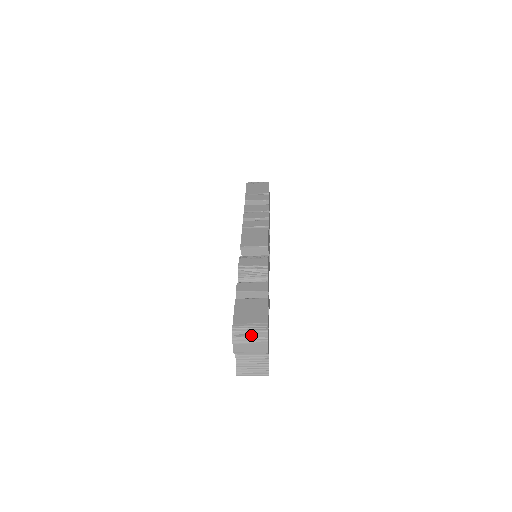
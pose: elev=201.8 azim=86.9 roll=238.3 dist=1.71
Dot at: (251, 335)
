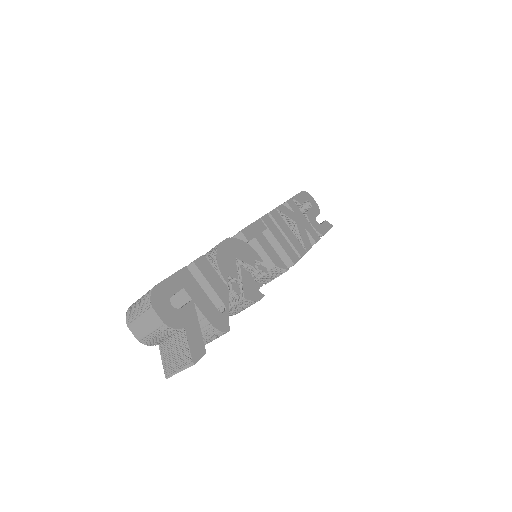
Dot at: (138, 306)
